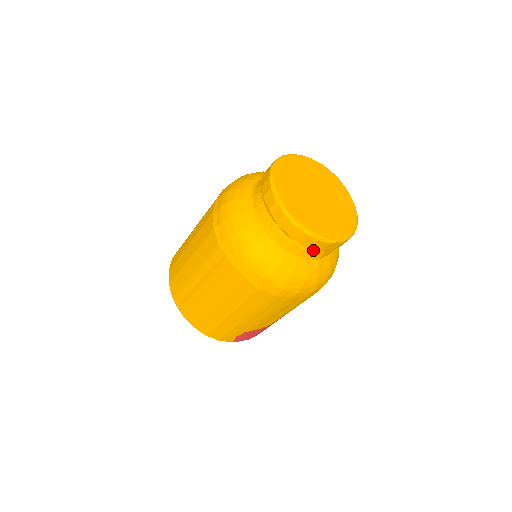
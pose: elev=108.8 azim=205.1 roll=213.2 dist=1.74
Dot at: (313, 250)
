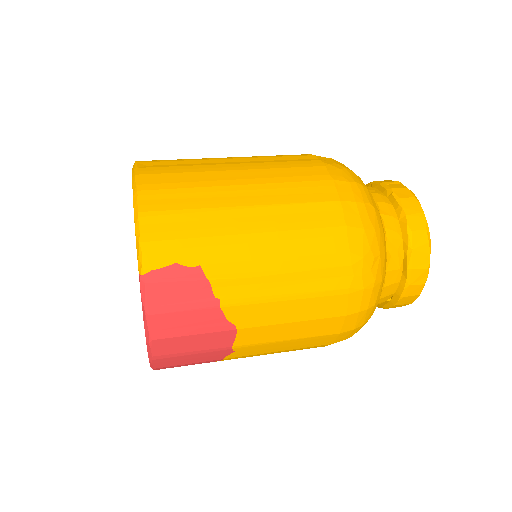
Dot at: (399, 246)
